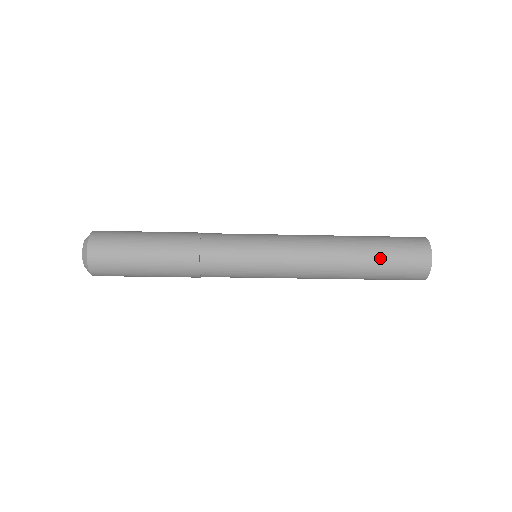
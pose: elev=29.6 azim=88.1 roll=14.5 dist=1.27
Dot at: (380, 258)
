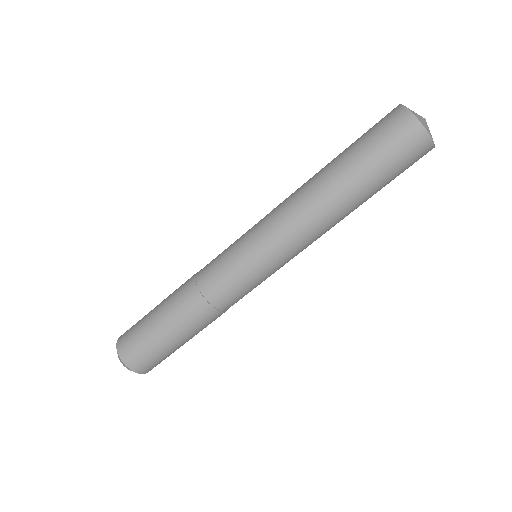
Dot at: (360, 161)
